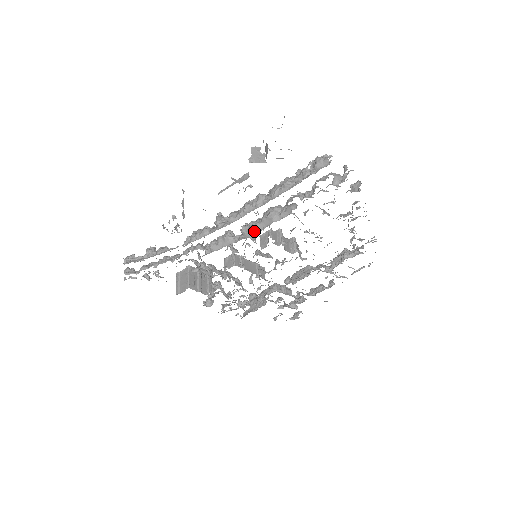
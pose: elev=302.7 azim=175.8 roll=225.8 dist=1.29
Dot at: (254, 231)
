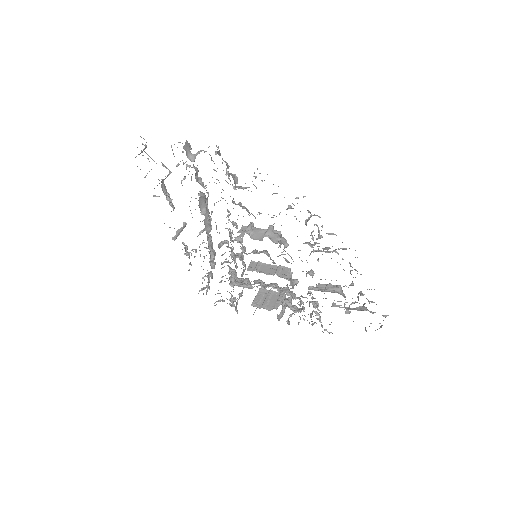
Dot at: occluded
